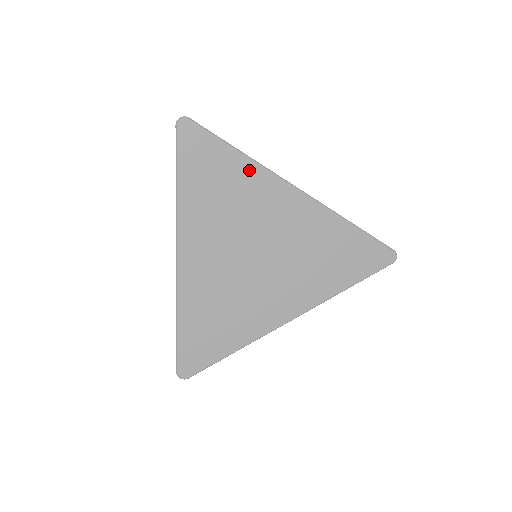
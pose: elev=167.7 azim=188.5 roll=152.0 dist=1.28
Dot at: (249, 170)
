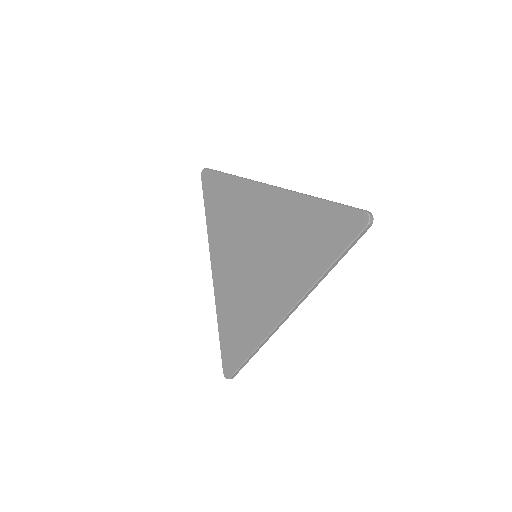
Dot at: (239, 187)
